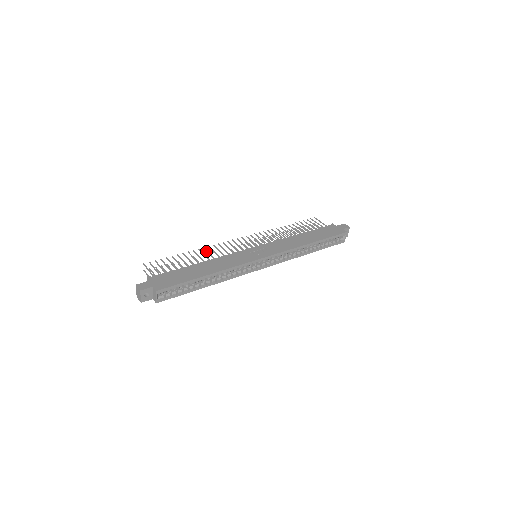
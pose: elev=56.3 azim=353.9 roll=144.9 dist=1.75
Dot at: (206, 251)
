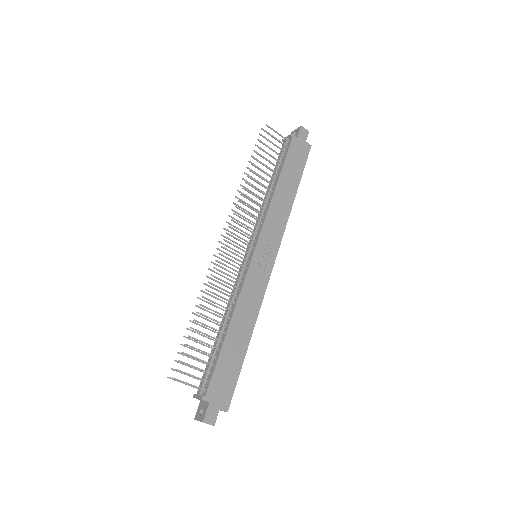
Dot at: occluded
